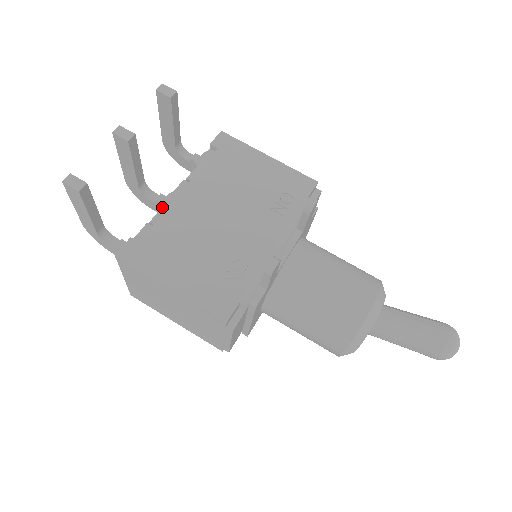
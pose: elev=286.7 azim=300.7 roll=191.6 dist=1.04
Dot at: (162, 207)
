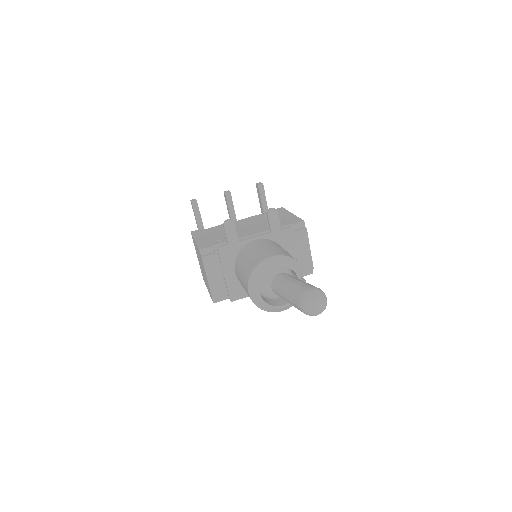
Dot at: occluded
